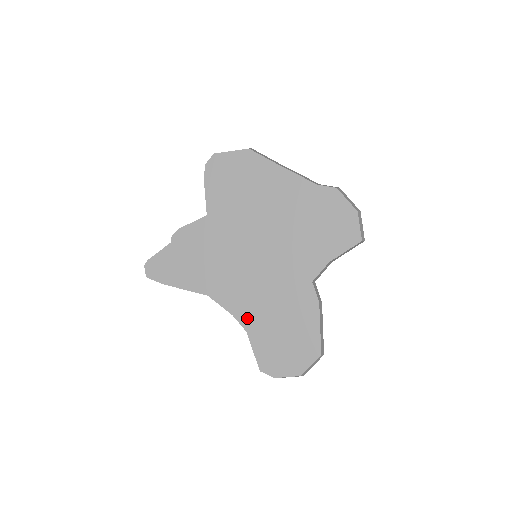
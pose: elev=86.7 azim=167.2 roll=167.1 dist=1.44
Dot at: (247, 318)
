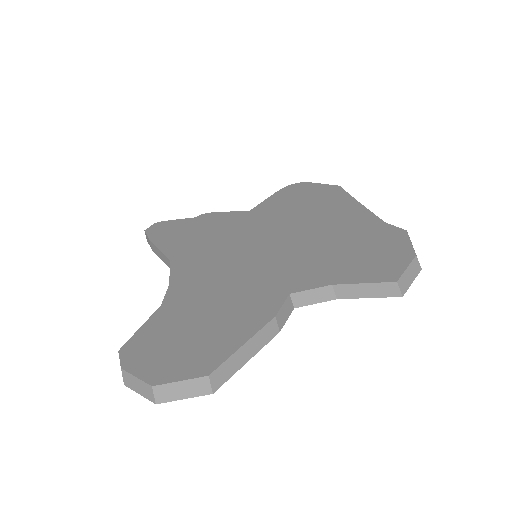
Dot at: (179, 294)
